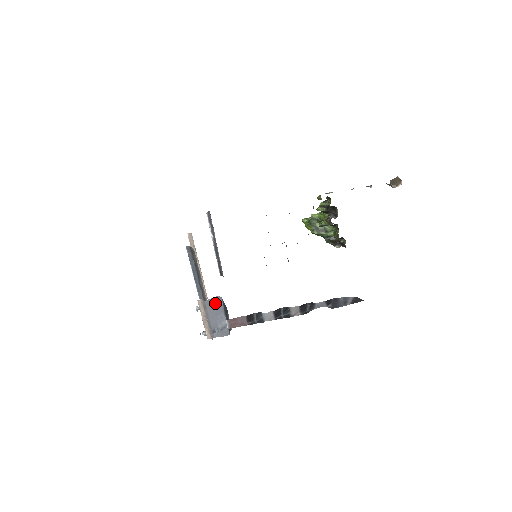
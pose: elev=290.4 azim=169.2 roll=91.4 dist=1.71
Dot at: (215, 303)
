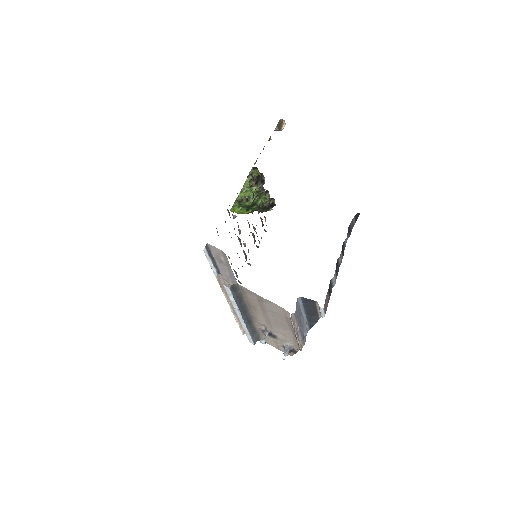
Dot at: (298, 308)
